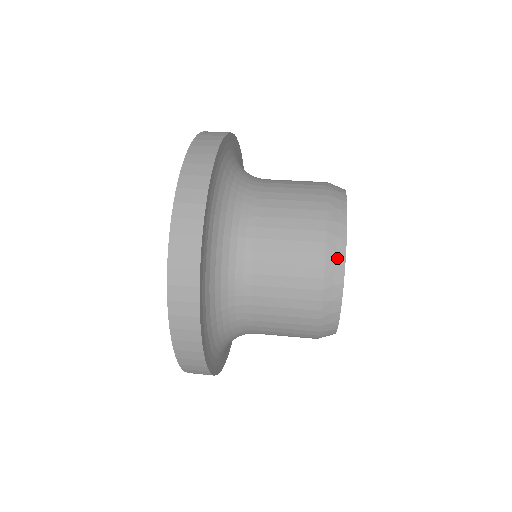
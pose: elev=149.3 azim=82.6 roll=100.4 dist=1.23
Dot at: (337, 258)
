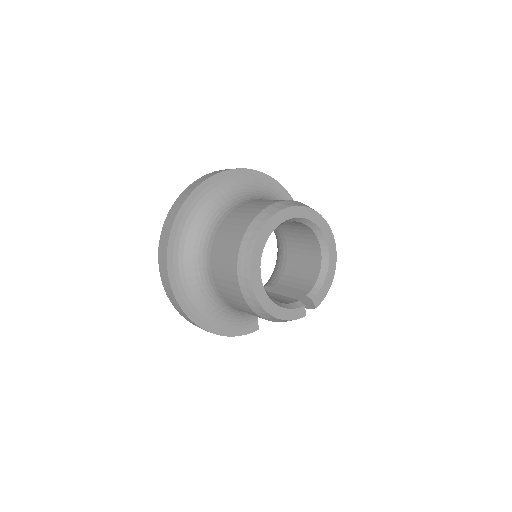
Dot at: (248, 245)
